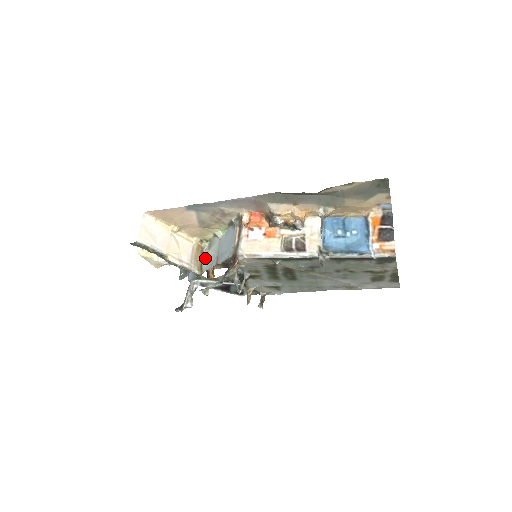
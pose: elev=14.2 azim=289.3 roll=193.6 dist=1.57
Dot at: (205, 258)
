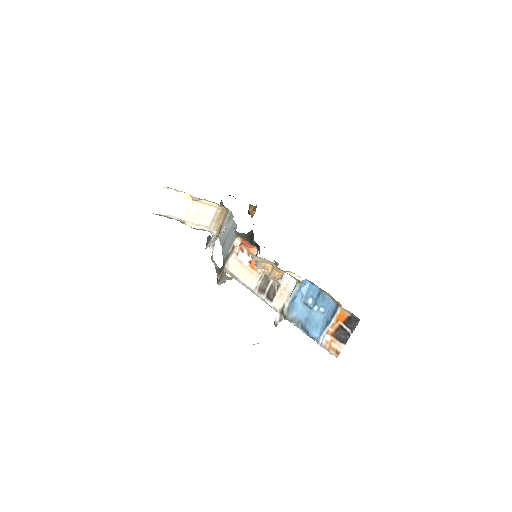
Dot at: (224, 225)
